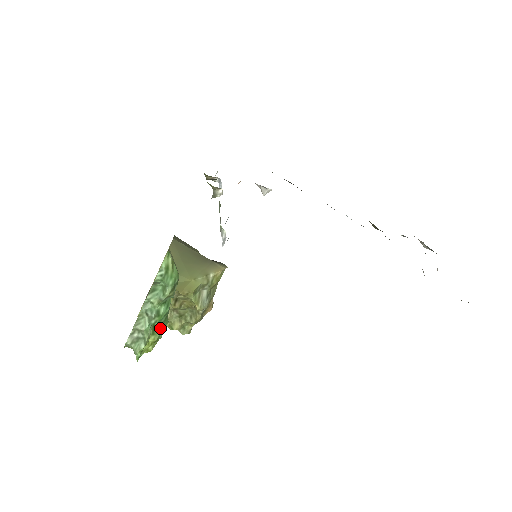
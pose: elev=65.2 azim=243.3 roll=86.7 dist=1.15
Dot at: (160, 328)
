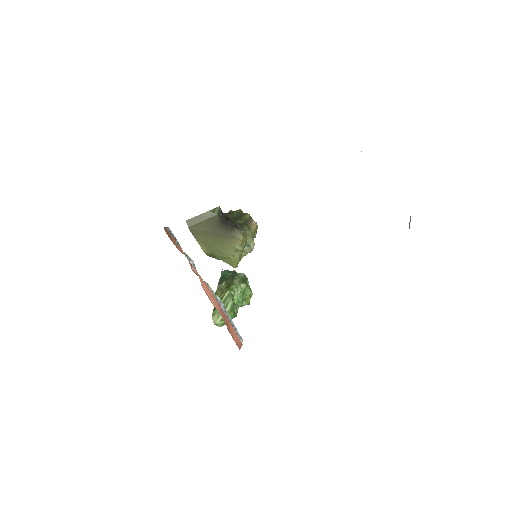
Dot at: (246, 296)
